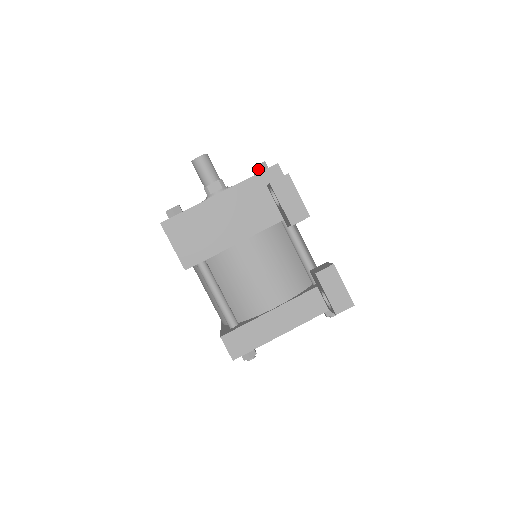
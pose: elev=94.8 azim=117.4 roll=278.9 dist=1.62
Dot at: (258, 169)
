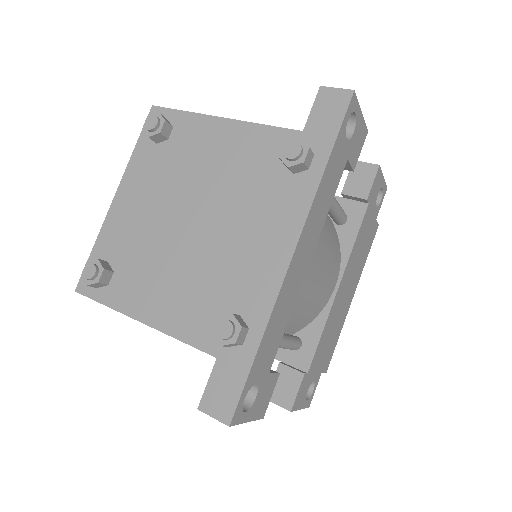
Dot at: occluded
